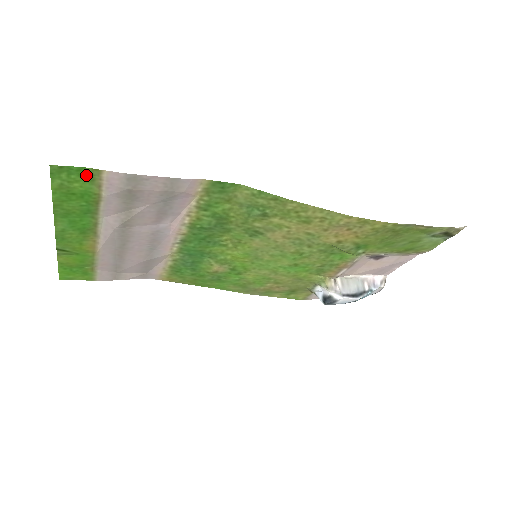
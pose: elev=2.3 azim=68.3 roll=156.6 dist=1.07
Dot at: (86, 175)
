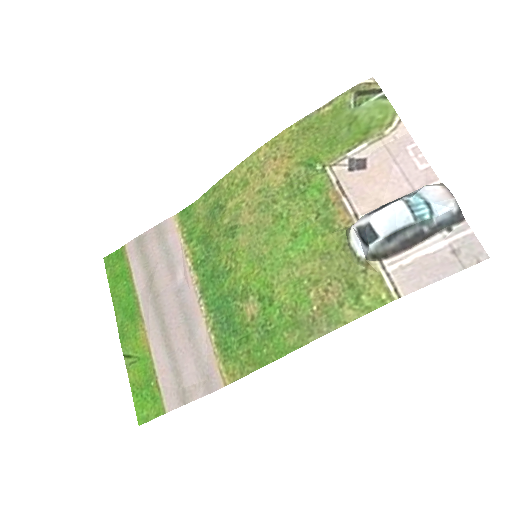
Dot at: (120, 256)
